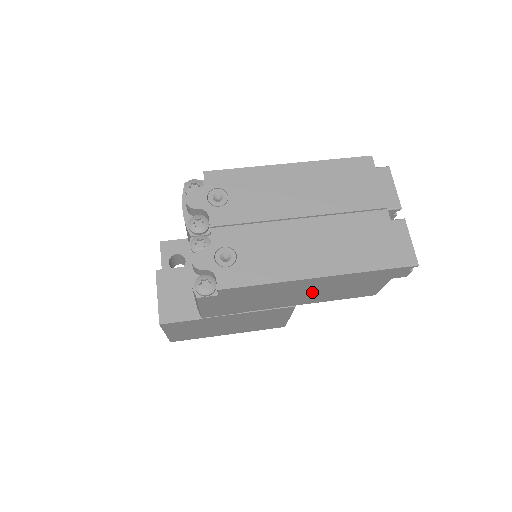
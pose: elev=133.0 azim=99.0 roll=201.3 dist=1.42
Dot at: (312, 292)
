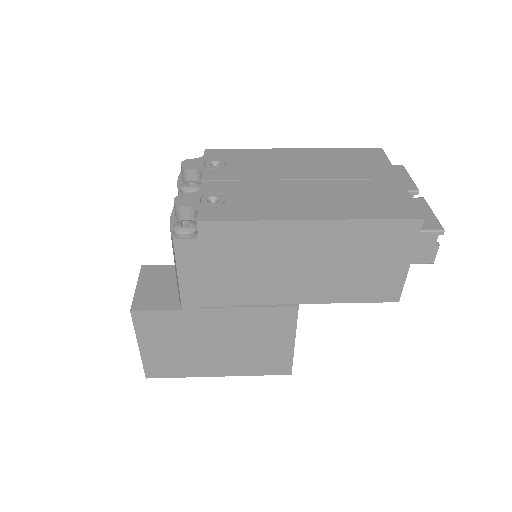
Dot at: (315, 266)
